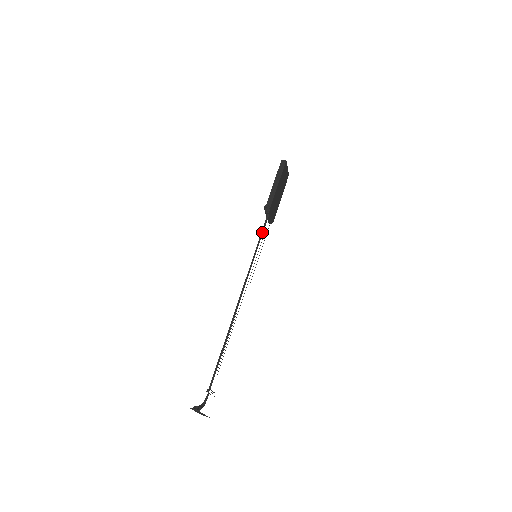
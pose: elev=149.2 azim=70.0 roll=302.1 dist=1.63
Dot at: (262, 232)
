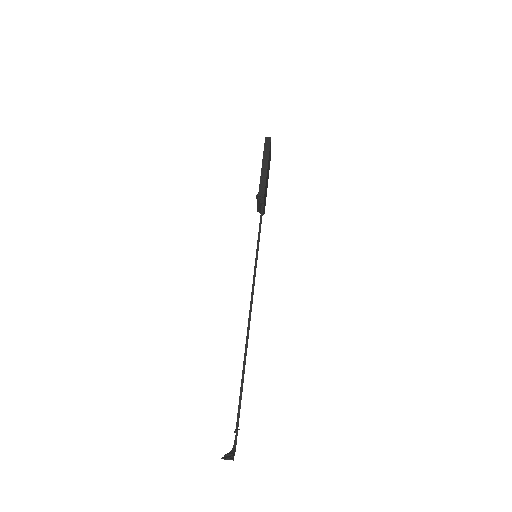
Dot at: (260, 227)
